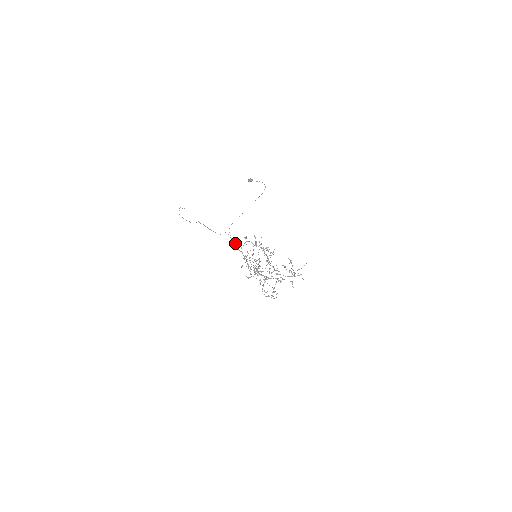
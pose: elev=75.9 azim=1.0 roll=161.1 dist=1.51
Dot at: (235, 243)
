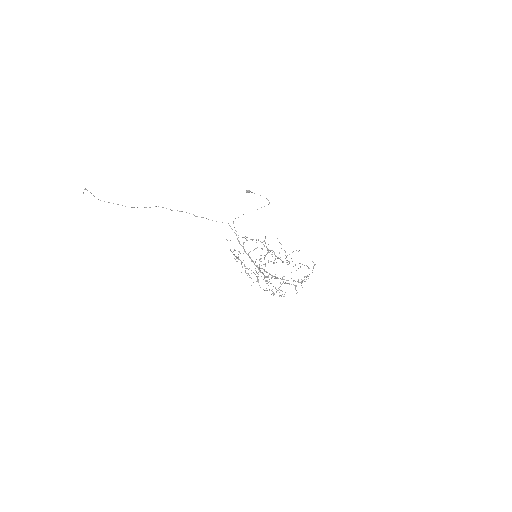
Dot at: occluded
